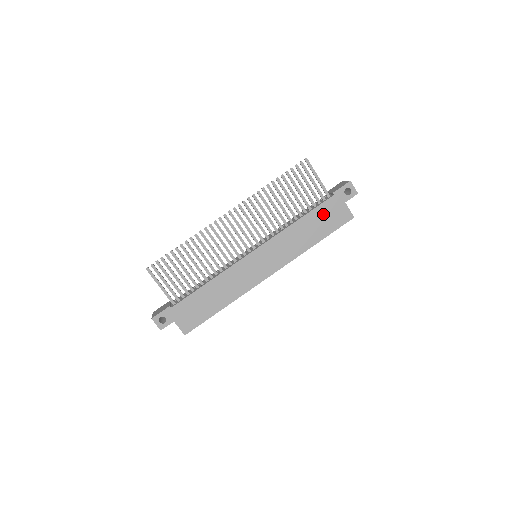
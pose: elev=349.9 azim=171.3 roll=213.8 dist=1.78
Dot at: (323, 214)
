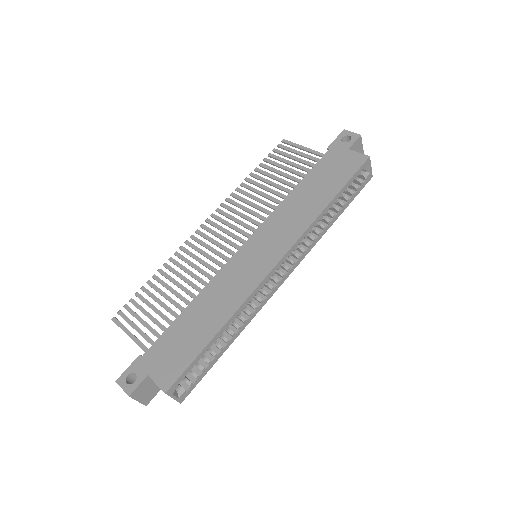
Dot at: (324, 171)
